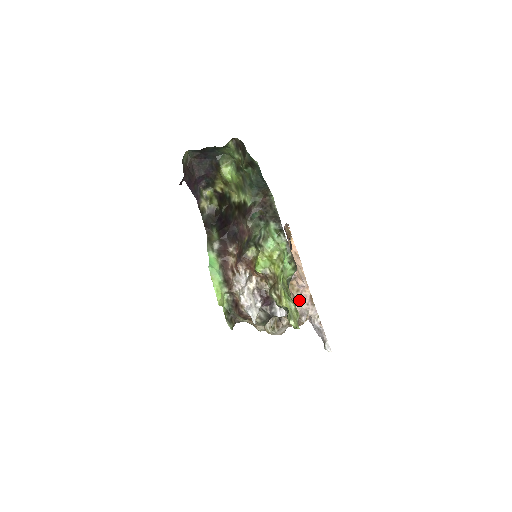
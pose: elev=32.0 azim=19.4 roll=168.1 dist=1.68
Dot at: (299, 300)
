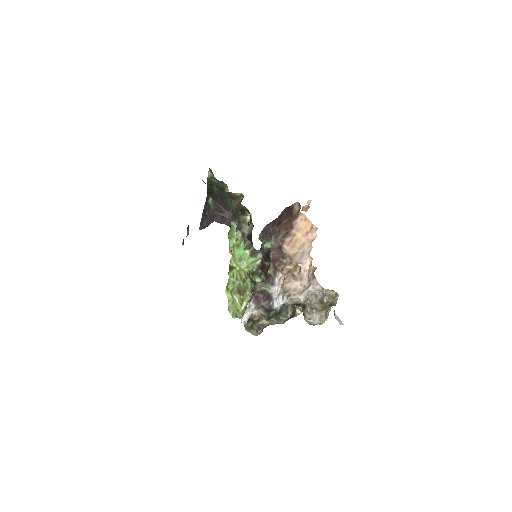
Dot at: (305, 279)
